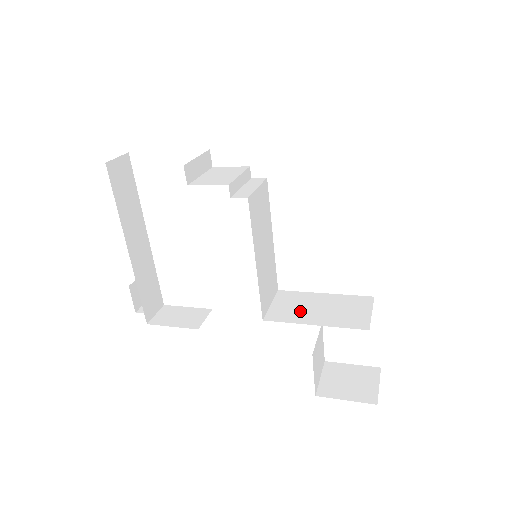
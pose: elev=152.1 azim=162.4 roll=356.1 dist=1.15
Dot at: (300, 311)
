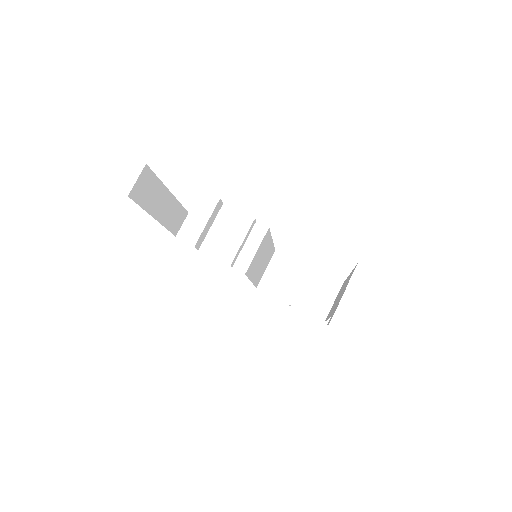
Dot at: (285, 285)
